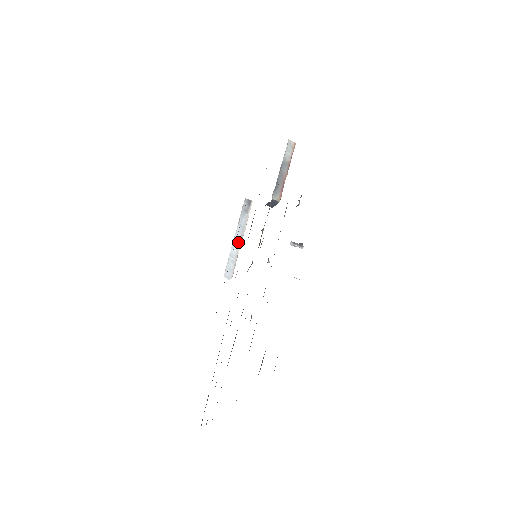
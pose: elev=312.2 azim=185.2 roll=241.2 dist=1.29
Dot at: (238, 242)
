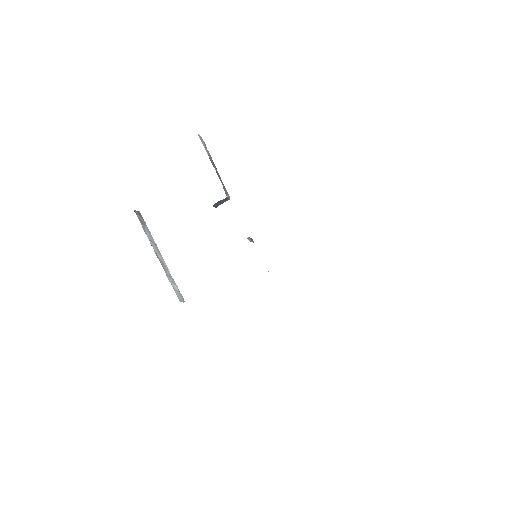
Dot at: (161, 260)
